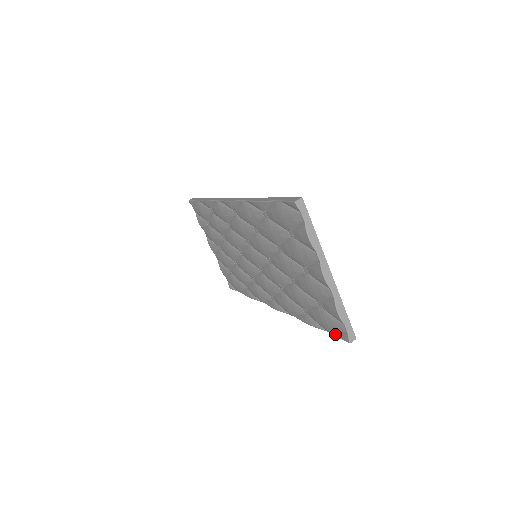
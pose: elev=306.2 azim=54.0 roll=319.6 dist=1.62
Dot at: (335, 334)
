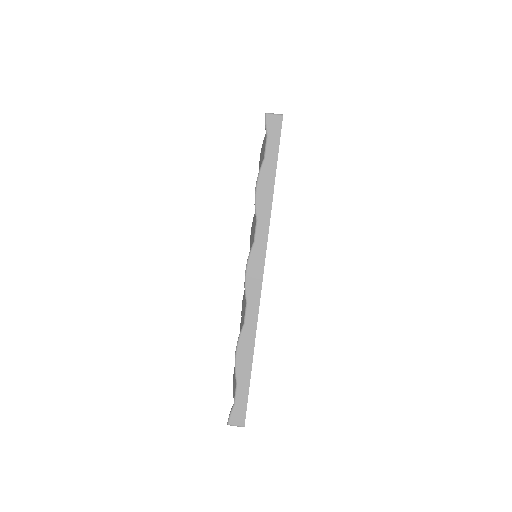
Dot at: occluded
